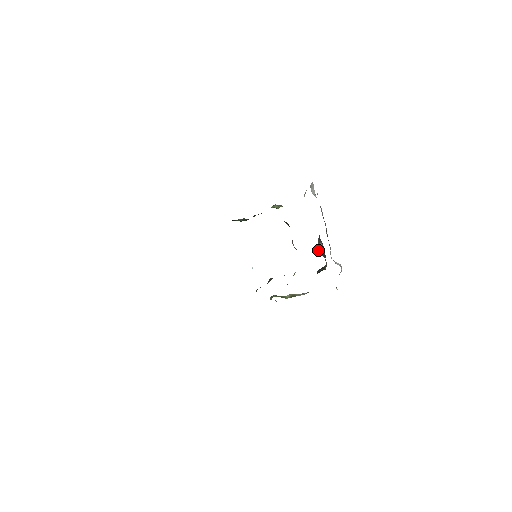
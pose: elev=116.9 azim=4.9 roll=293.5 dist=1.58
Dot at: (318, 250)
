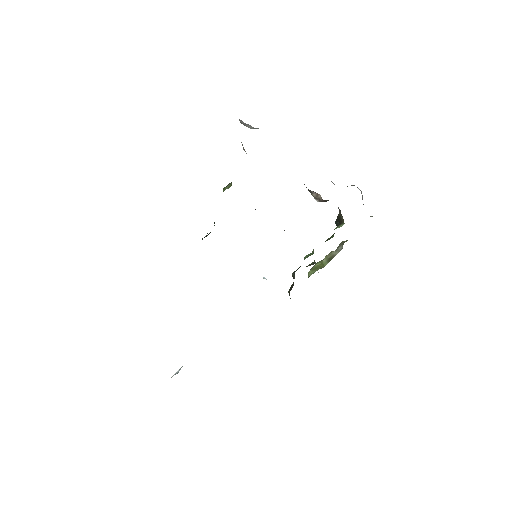
Dot at: (316, 200)
